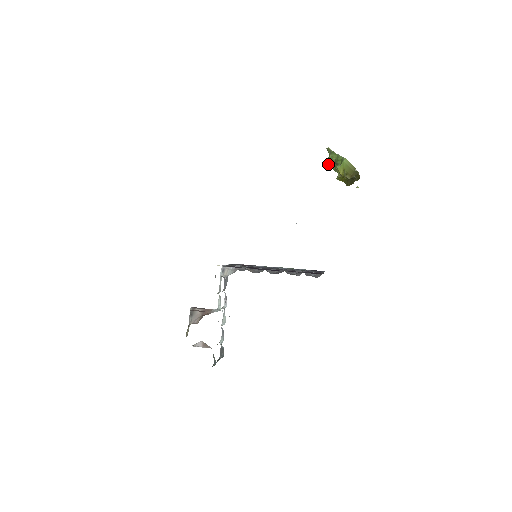
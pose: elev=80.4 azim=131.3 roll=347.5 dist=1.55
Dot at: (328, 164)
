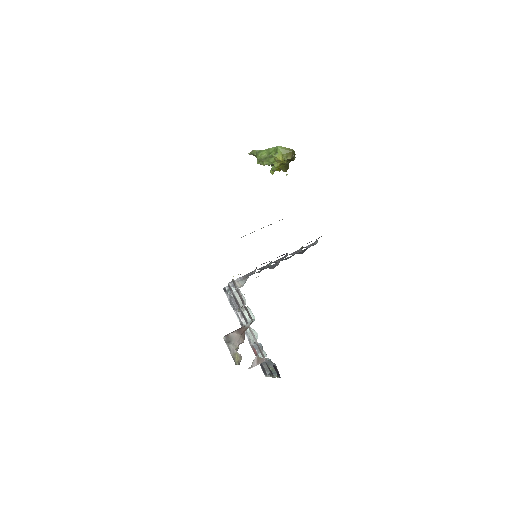
Dot at: (259, 163)
